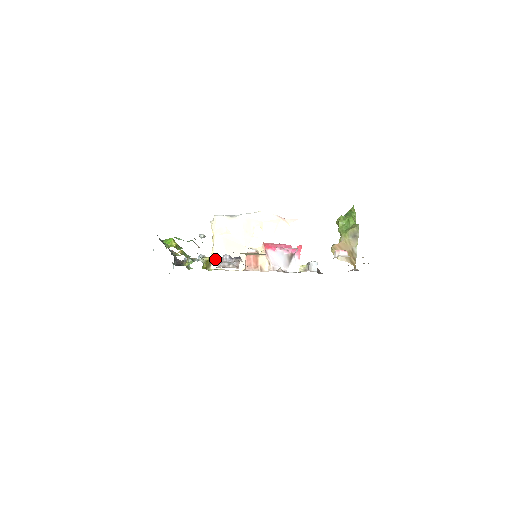
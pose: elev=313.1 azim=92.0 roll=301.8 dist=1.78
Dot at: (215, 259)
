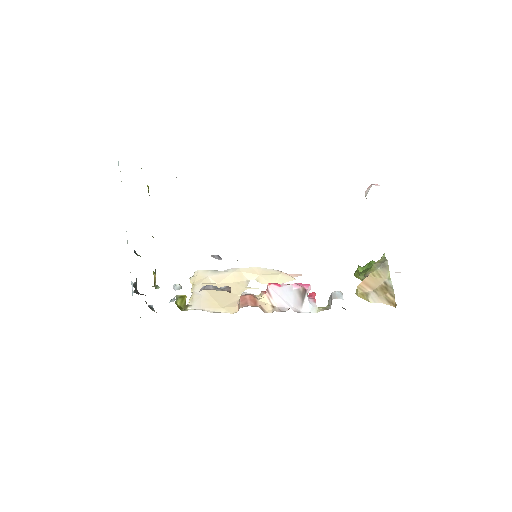
Dot at: (194, 302)
